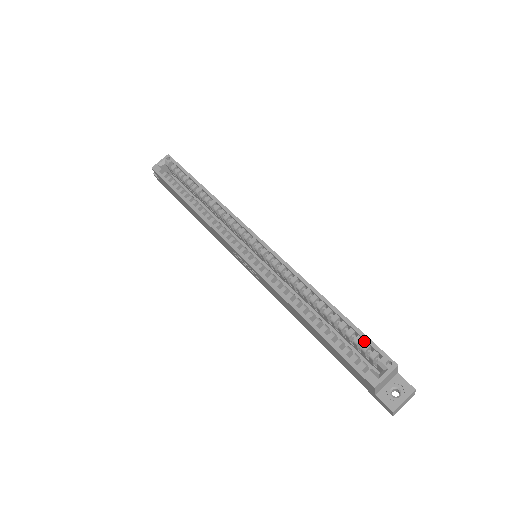
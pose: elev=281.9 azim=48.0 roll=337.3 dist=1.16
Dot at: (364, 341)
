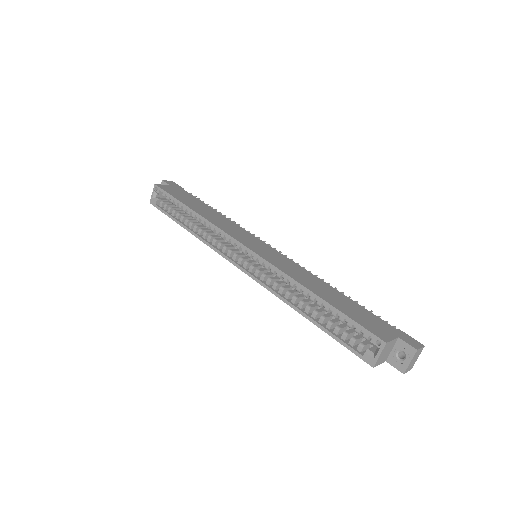
Dot at: (356, 323)
